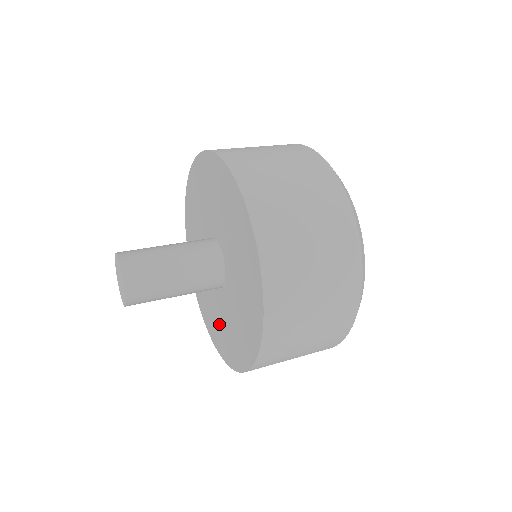
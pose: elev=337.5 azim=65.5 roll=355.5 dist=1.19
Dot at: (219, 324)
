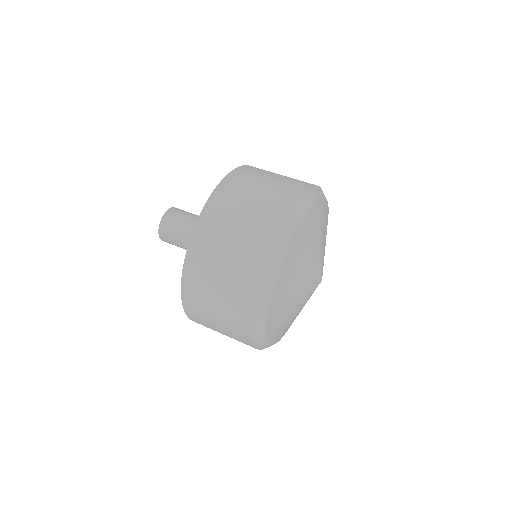
Dot at: occluded
